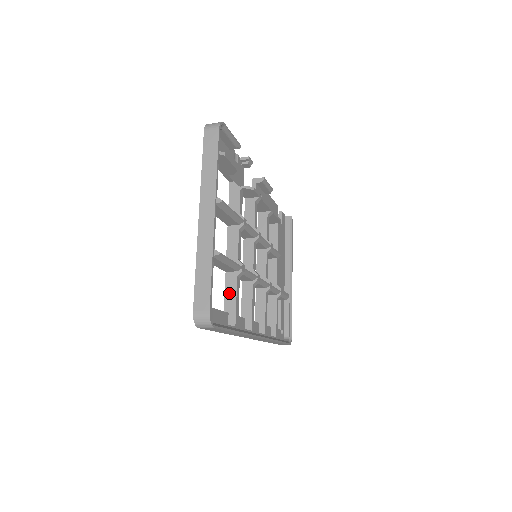
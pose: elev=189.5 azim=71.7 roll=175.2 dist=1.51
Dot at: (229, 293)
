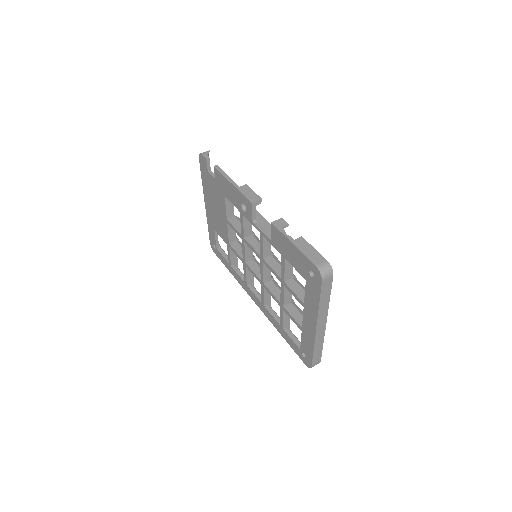
Dot at: (286, 319)
